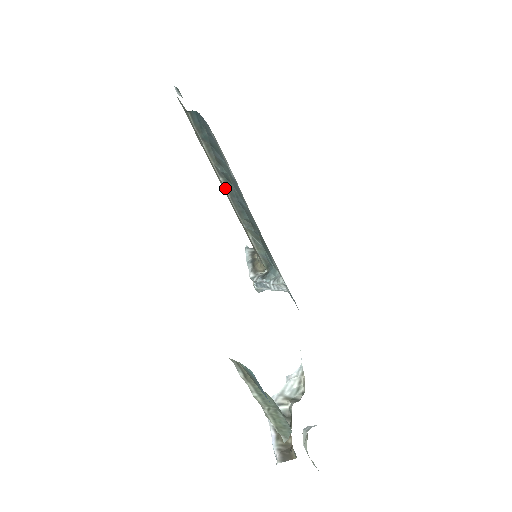
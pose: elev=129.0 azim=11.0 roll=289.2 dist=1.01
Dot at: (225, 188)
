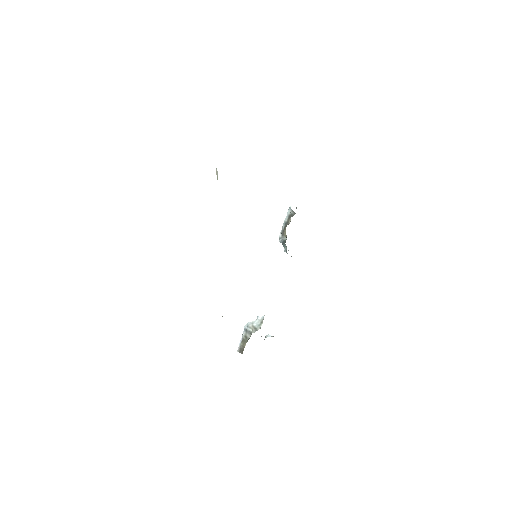
Dot at: occluded
